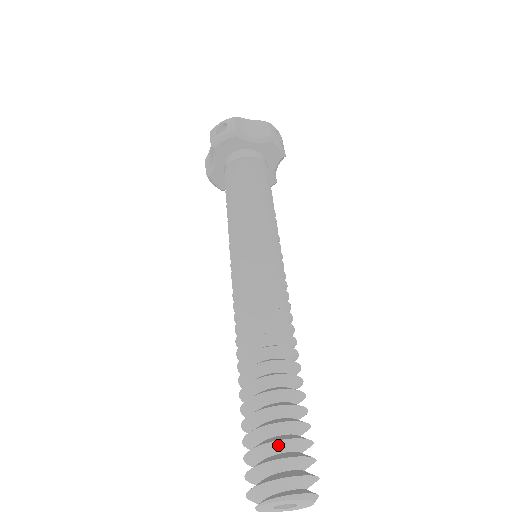
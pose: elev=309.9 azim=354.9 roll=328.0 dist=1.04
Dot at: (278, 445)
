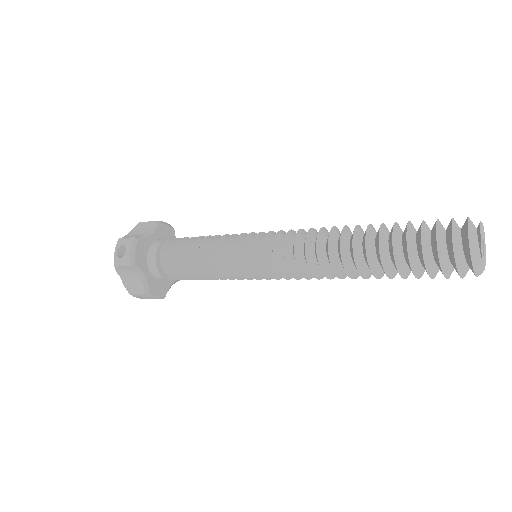
Dot at: occluded
